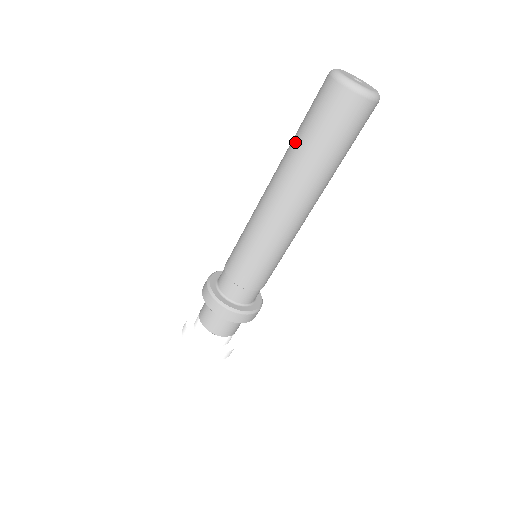
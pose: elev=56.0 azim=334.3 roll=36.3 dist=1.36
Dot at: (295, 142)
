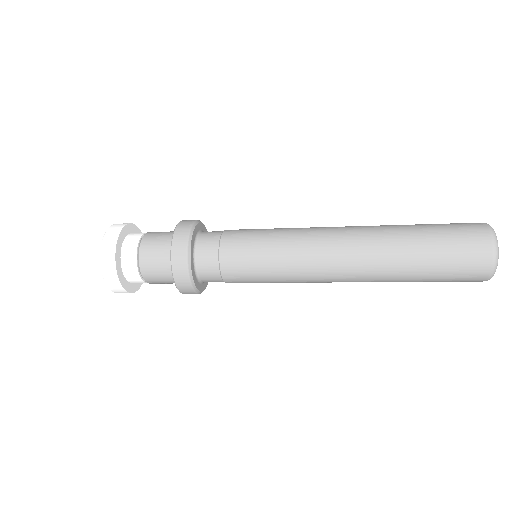
Dot at: (409, 275)
